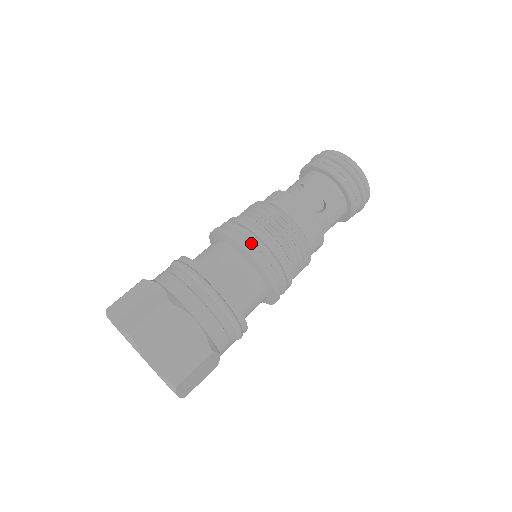
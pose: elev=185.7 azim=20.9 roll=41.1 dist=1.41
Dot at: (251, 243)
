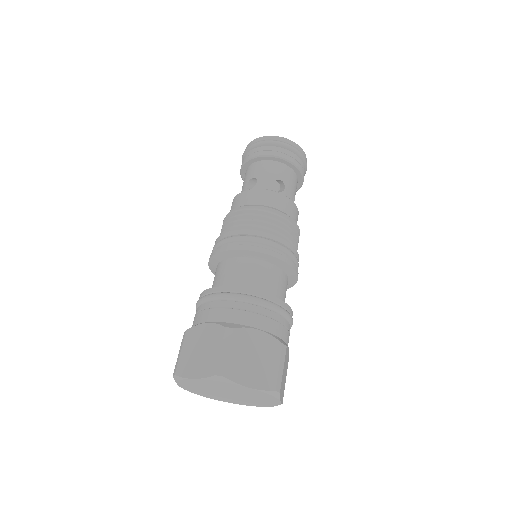
Dot at: (292, 260)
